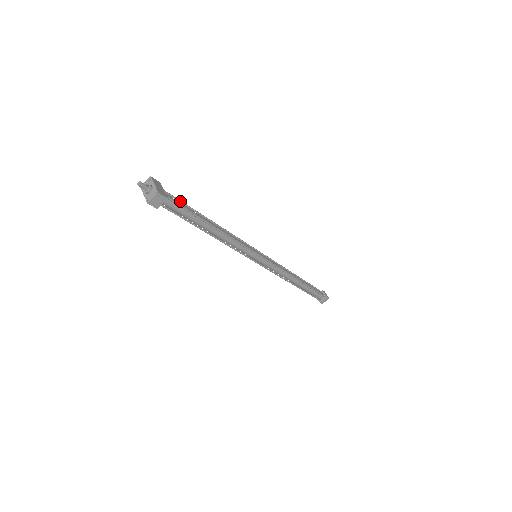
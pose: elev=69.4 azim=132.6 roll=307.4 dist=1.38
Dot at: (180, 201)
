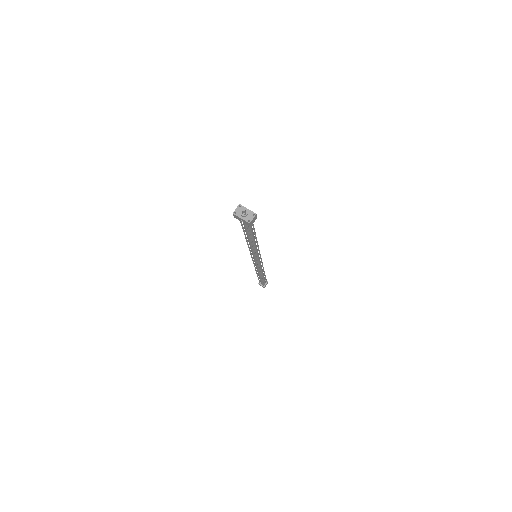
Dot at: occluded
